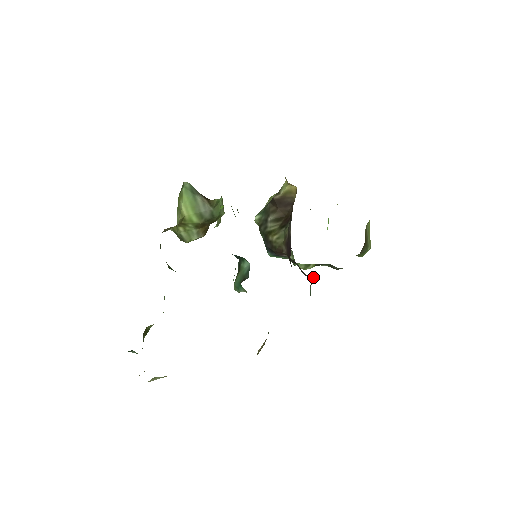
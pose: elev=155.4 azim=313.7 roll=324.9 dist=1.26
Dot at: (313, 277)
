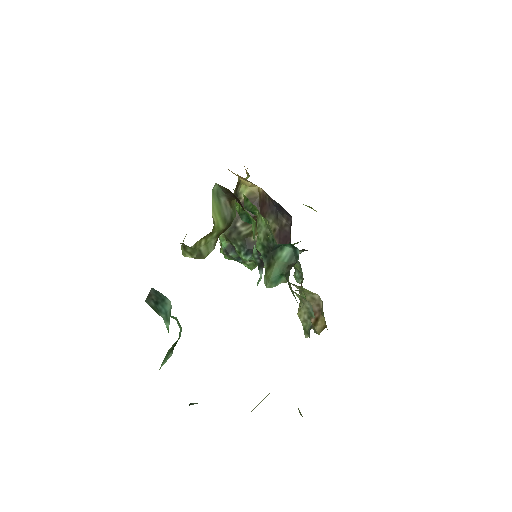
Dot at: occluded
